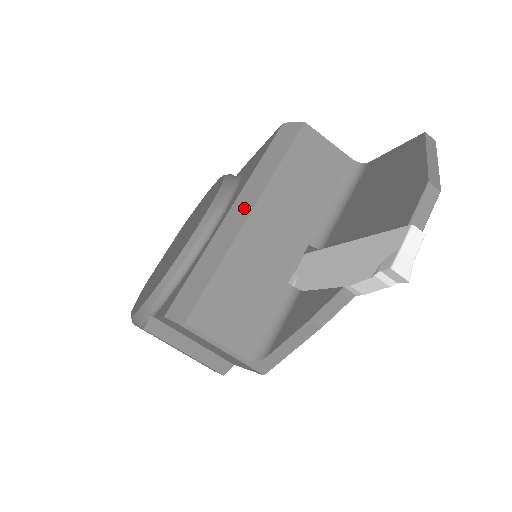
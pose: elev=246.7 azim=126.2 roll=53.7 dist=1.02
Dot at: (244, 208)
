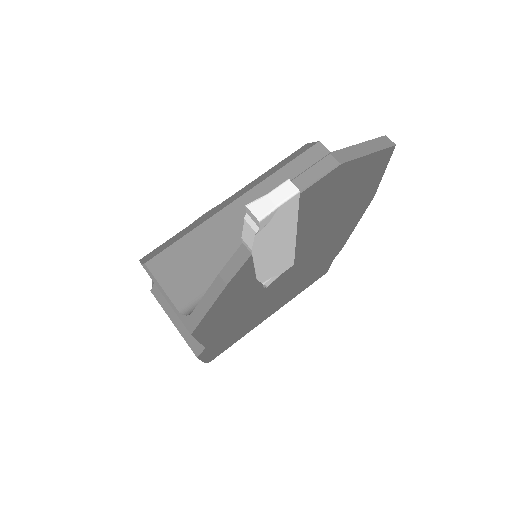
Dot at: (236, 196)
